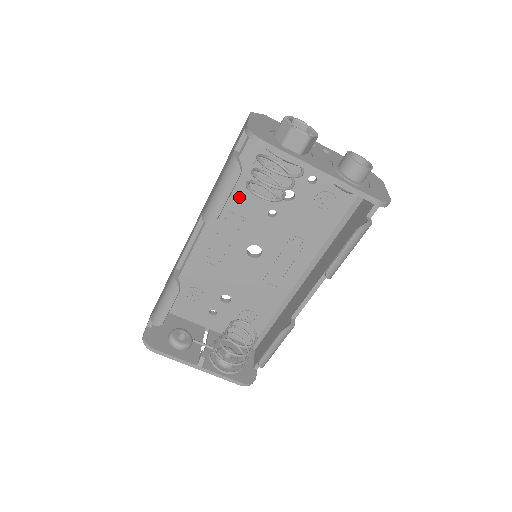
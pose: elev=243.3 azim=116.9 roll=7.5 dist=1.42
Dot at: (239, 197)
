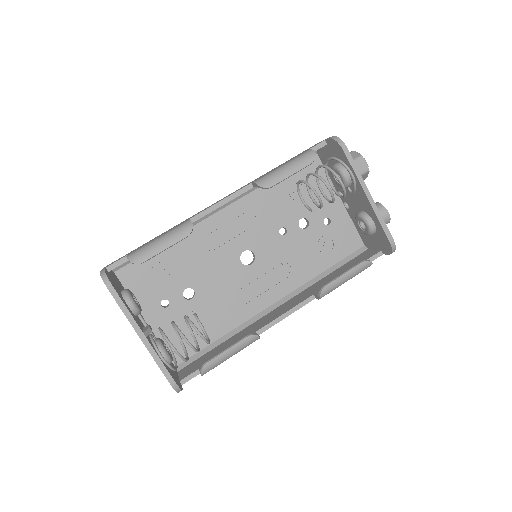
Dot at: (267, 201)
